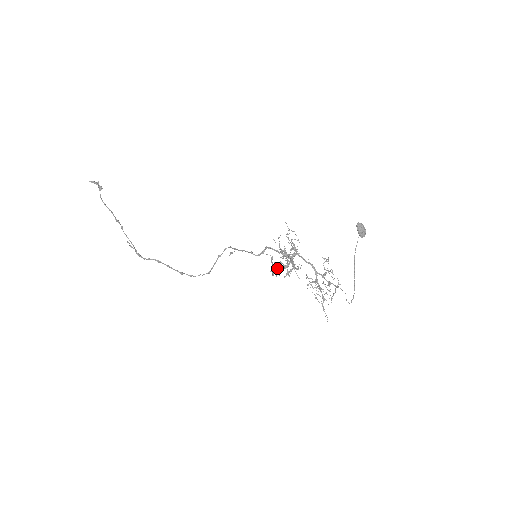
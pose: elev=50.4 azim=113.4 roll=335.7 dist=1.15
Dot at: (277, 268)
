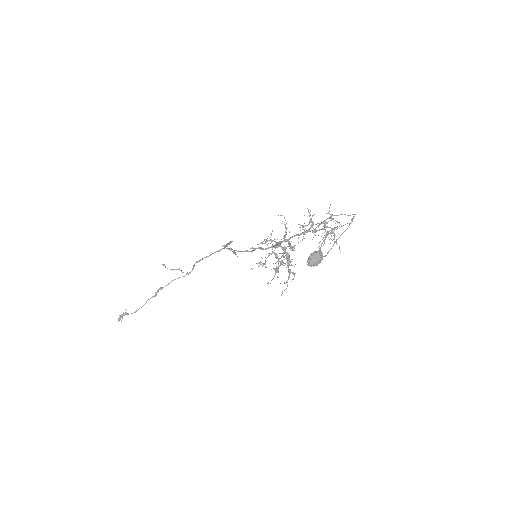
Dot at: (287, 265)
